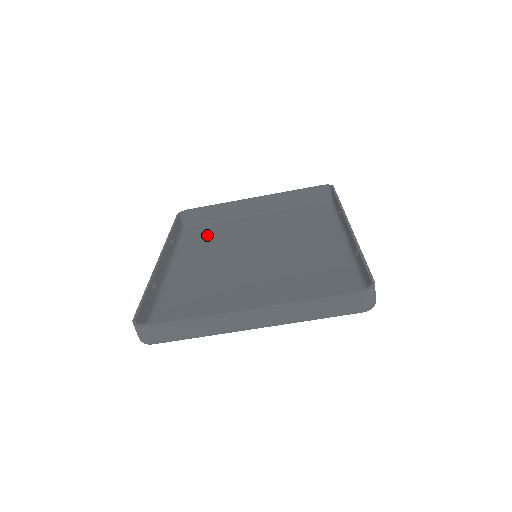
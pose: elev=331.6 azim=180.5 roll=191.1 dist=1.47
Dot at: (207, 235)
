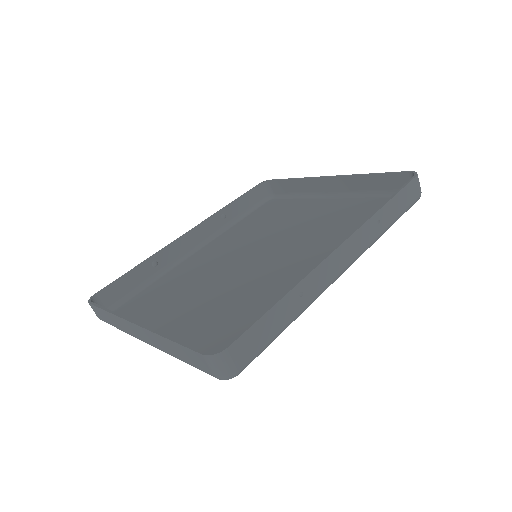
Dot at: (268, 214)
